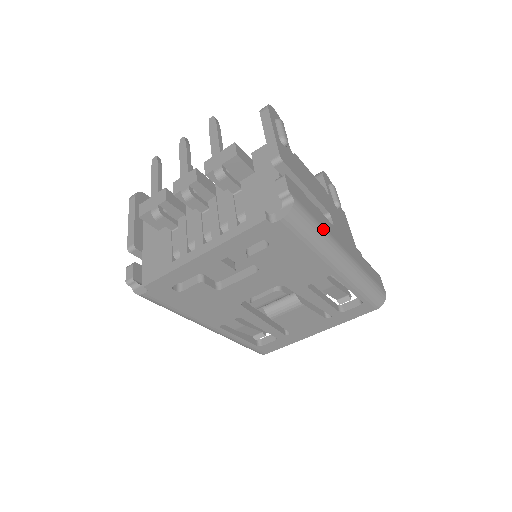
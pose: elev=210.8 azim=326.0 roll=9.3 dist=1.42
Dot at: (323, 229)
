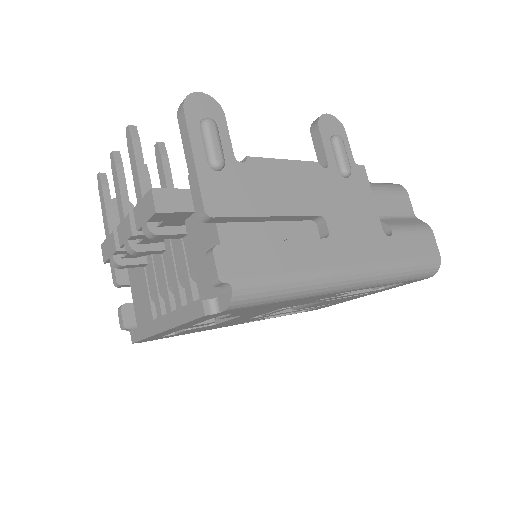
Dot at: (300, 276)
